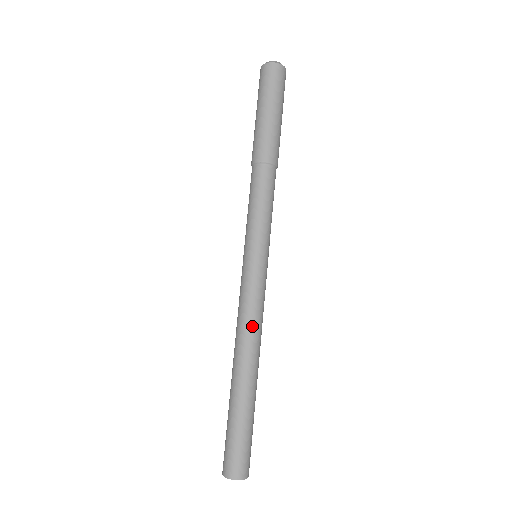
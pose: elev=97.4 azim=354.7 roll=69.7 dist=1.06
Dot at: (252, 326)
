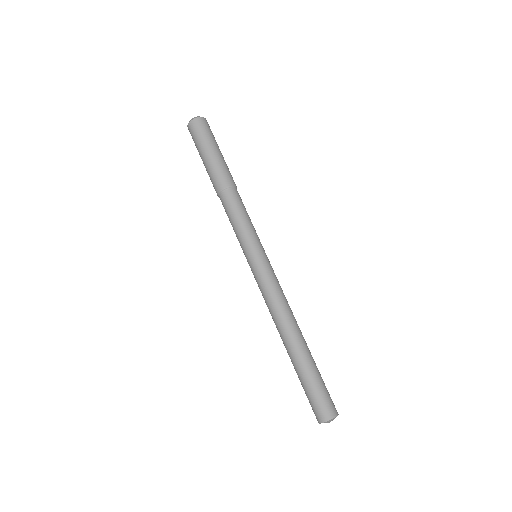
Dot at: (278, 306)
